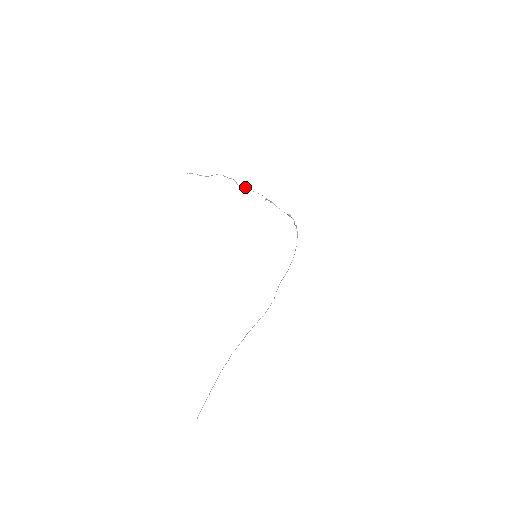
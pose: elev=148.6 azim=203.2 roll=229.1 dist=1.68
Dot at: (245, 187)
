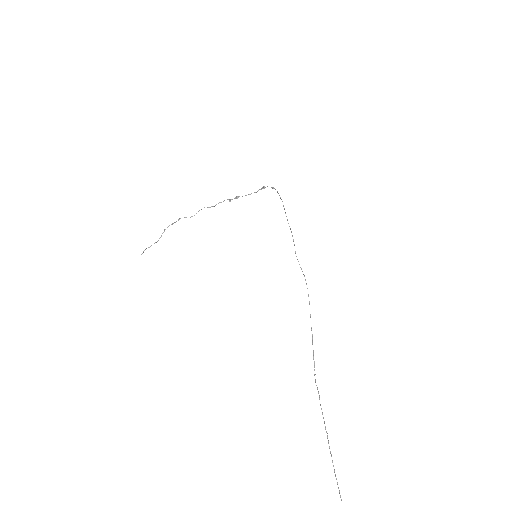
Dot at: occluded
